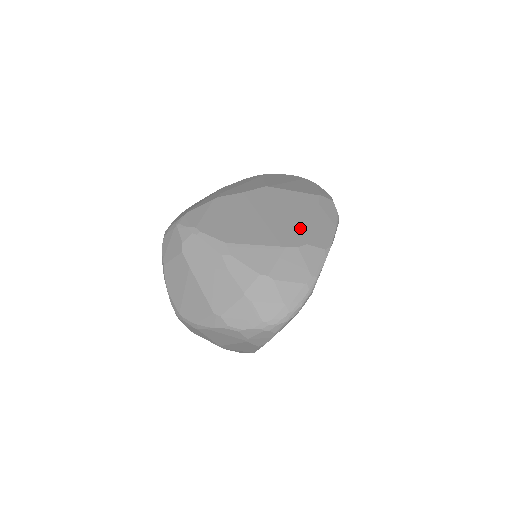
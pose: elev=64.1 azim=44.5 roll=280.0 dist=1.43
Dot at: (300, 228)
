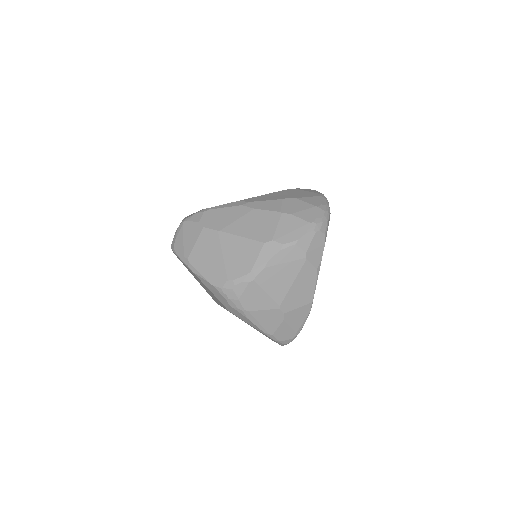
Dot at: occluded
